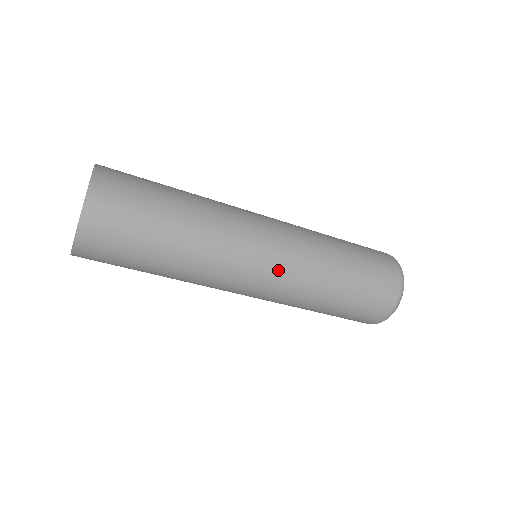
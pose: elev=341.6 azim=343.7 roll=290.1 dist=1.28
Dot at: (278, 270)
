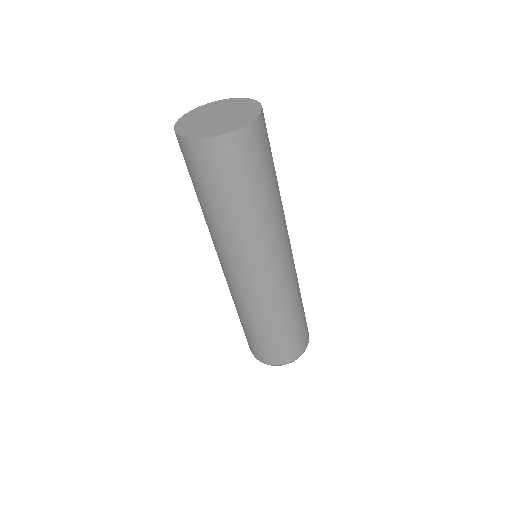
Dot at: (284, 275)
